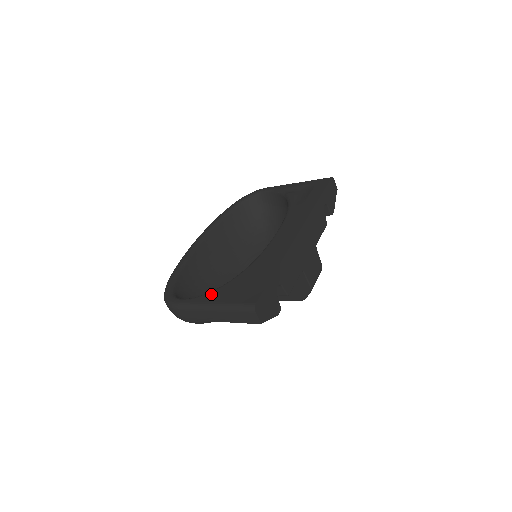
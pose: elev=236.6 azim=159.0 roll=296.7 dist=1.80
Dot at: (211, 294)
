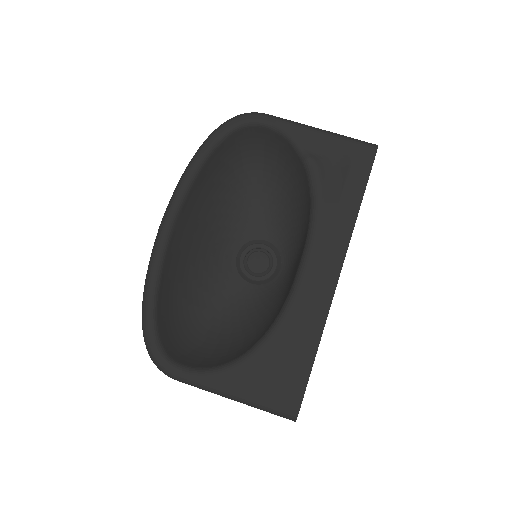
Dot at: (228, 375)
